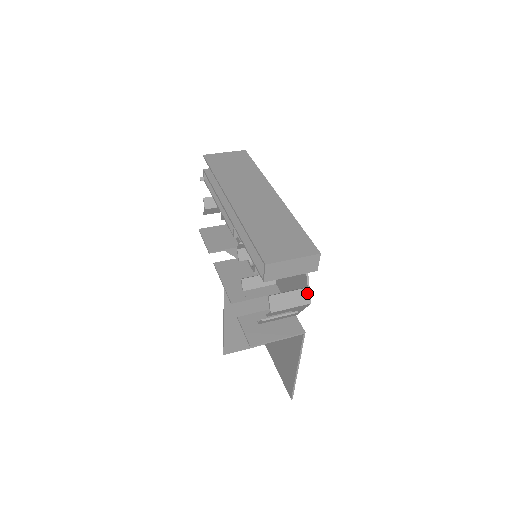
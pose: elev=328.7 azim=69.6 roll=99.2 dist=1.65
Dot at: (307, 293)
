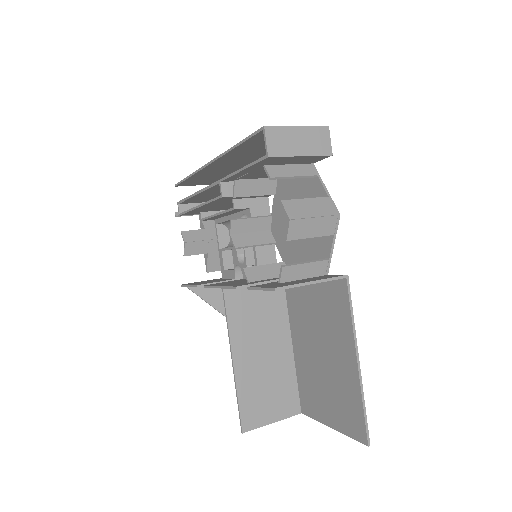
Dot at: (330, 203)
